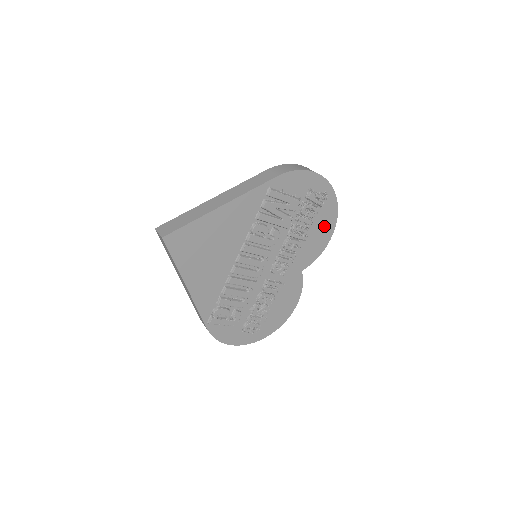
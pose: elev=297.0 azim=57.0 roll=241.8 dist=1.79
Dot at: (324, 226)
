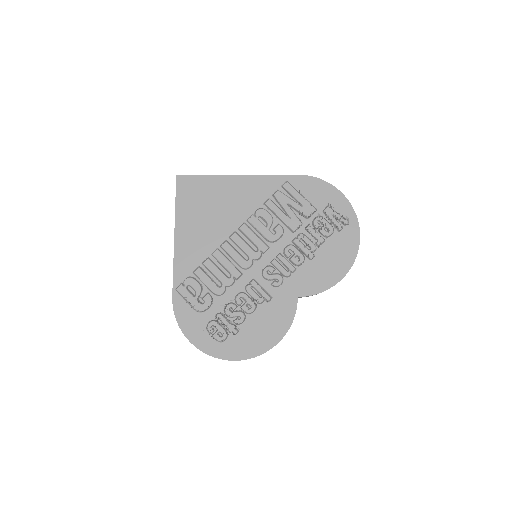
Dot at: (338, 257)
